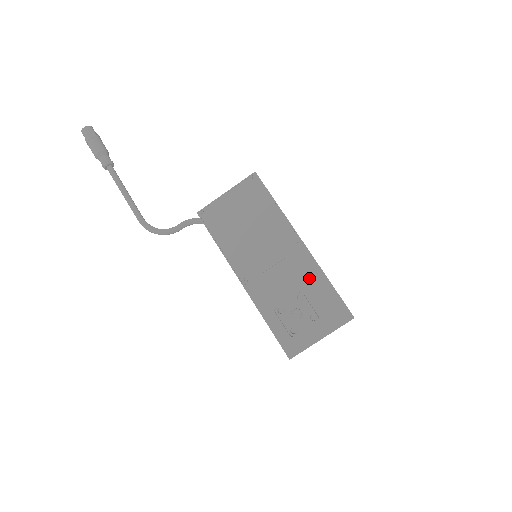
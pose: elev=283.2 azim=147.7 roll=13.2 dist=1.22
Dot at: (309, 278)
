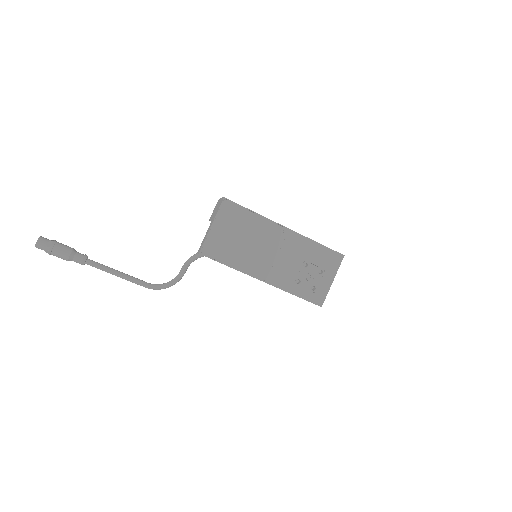
Dot at: (304, 249)
